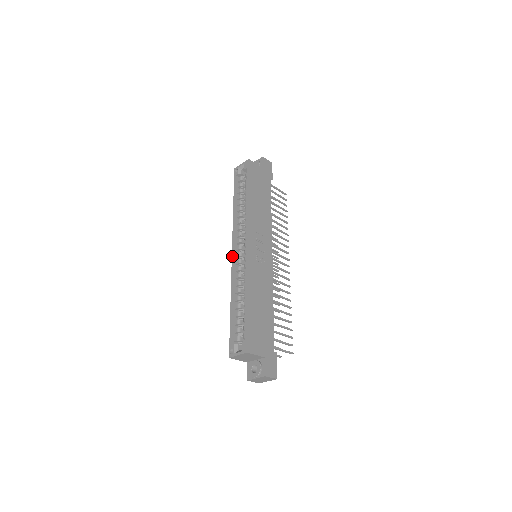
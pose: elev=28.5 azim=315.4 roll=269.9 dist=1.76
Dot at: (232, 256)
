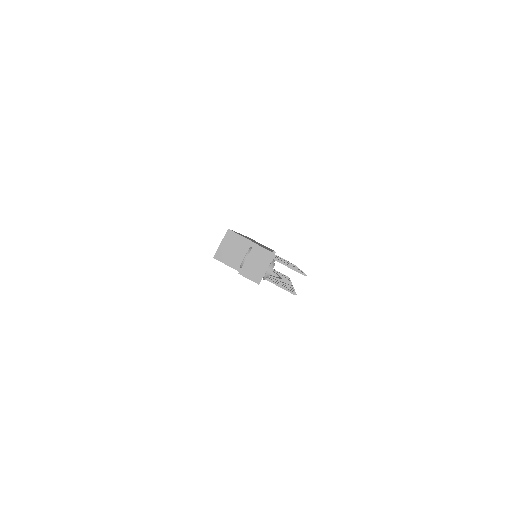
Dot at: occluded
